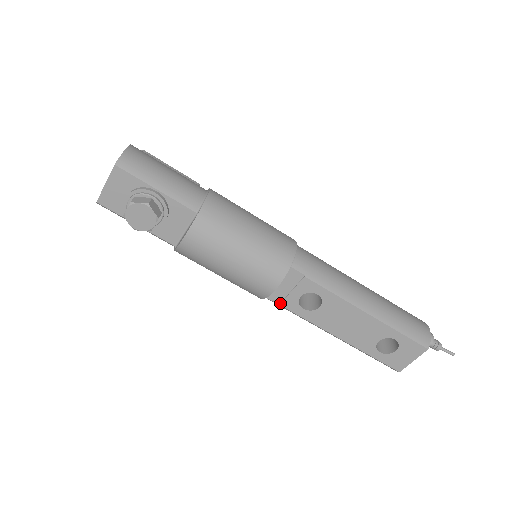
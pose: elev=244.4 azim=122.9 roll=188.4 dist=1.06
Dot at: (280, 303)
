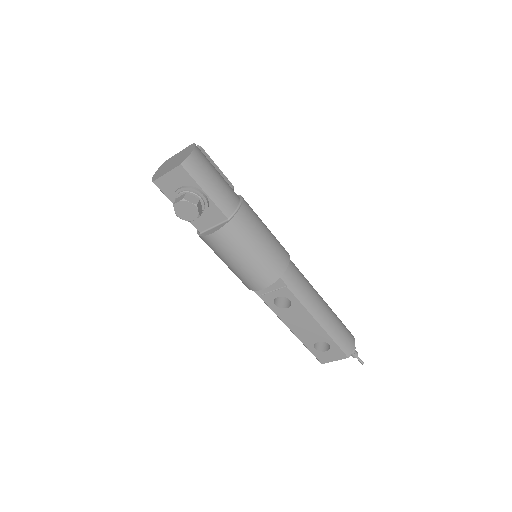
Dot at: (260, 296)
